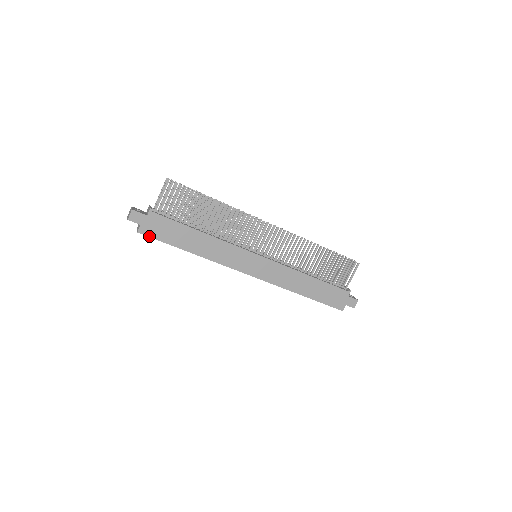
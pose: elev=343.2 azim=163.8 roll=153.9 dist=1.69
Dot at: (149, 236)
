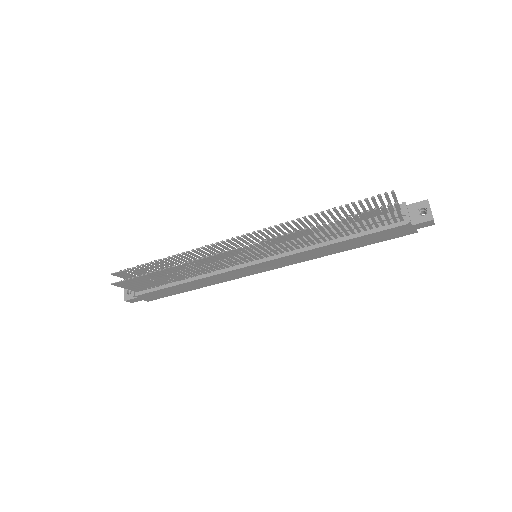
Dot at: occluded
